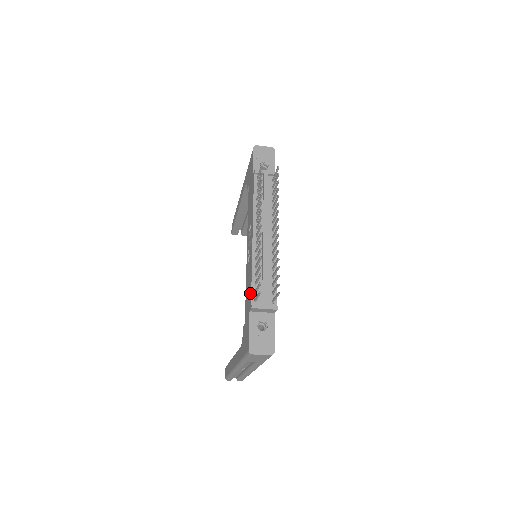
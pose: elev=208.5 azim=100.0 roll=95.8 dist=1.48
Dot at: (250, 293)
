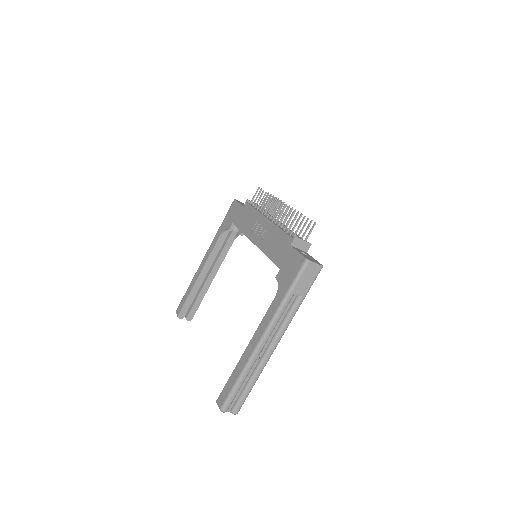
Dot at: (285, 237)
